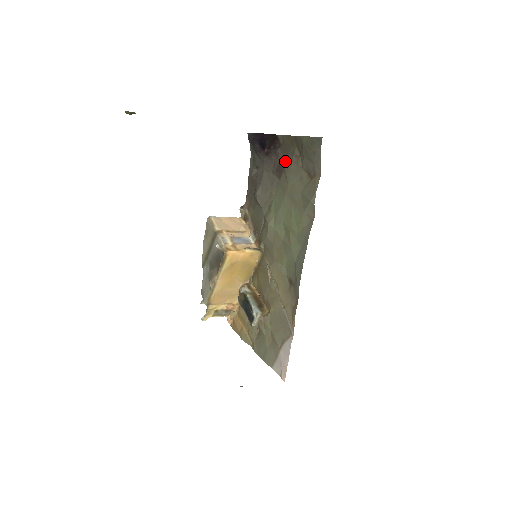
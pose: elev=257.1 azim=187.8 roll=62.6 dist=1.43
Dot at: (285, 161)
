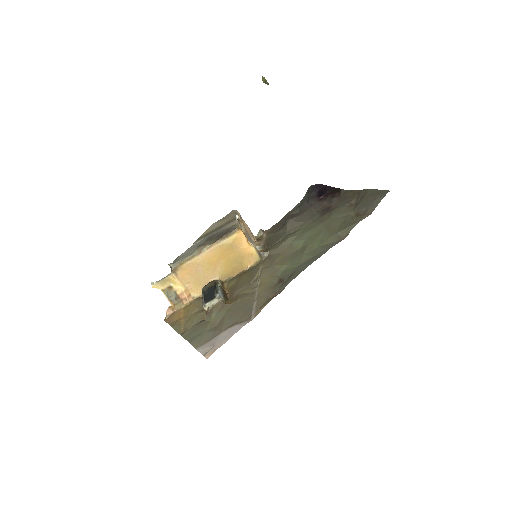
Dot at: (336, 206)
